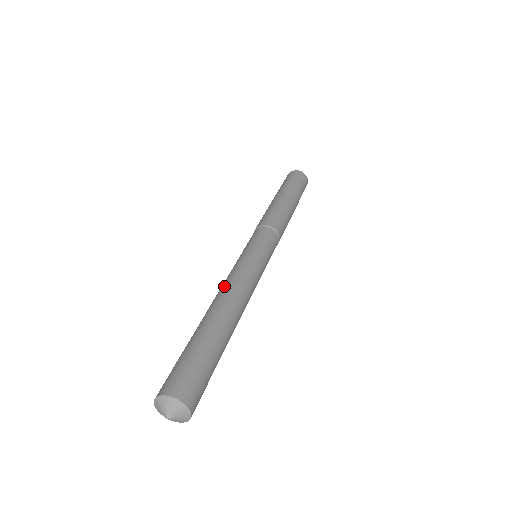
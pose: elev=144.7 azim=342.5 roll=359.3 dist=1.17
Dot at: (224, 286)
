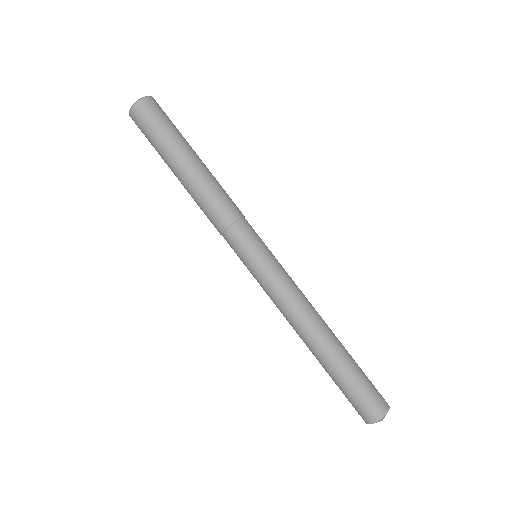
Dot at: (291, 321)
